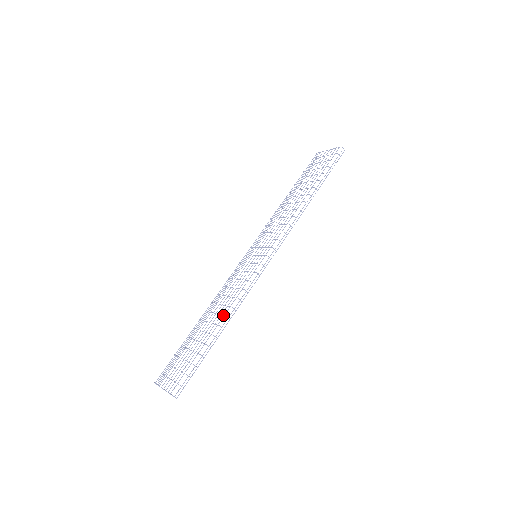
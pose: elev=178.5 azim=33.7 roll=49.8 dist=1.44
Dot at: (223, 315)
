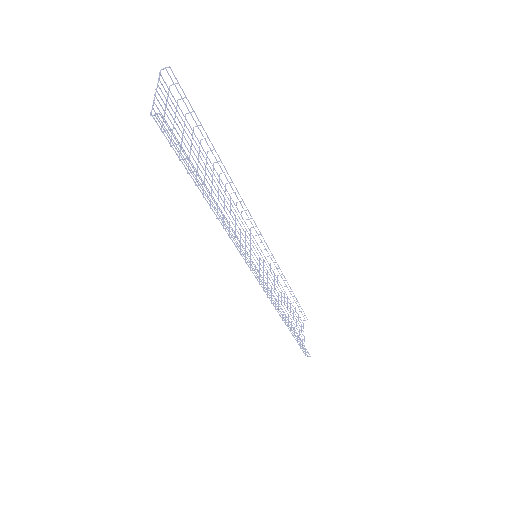
Dot at: occluded
